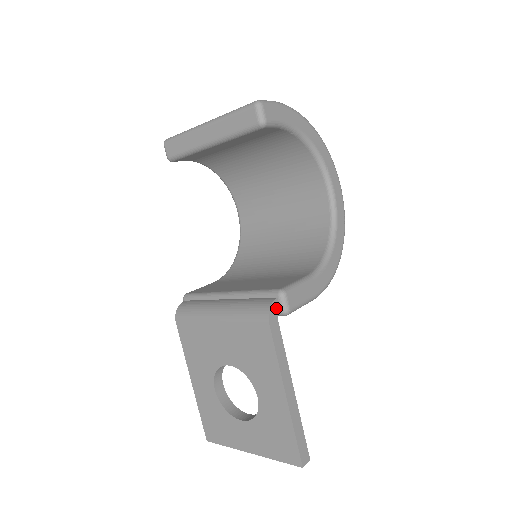
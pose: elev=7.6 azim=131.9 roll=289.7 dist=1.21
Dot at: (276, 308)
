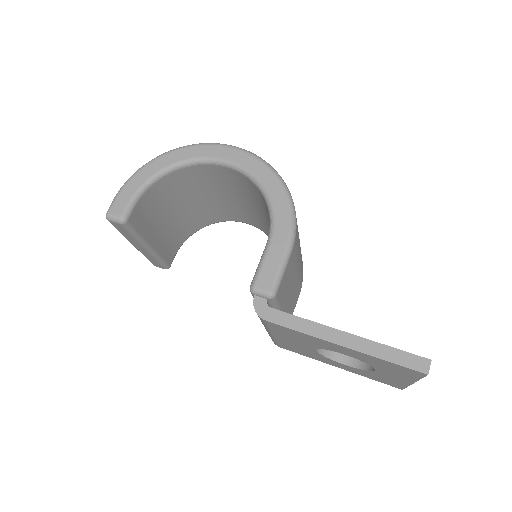
Dot at: (261, 303)
